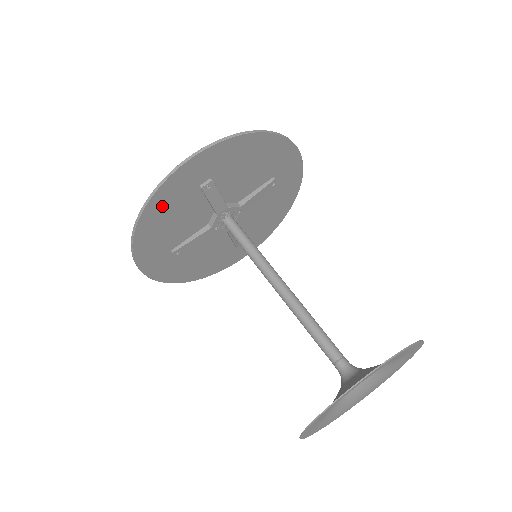
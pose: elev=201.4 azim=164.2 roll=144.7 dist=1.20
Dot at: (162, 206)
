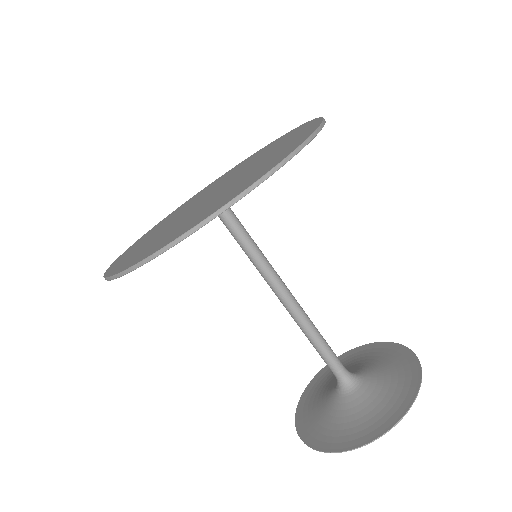
Dot at: occluded
